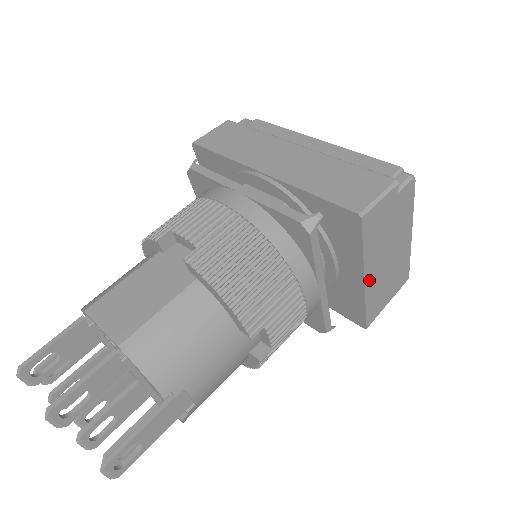
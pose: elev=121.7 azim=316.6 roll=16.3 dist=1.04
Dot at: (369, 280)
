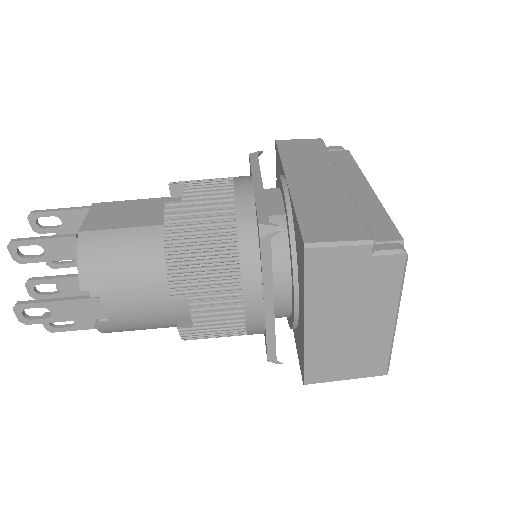
Dot at: (313, 329)
